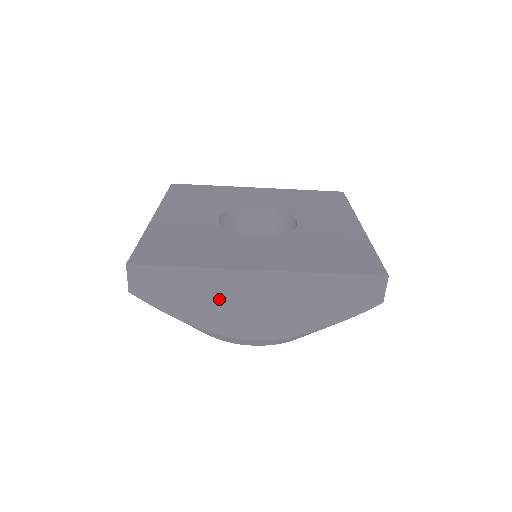
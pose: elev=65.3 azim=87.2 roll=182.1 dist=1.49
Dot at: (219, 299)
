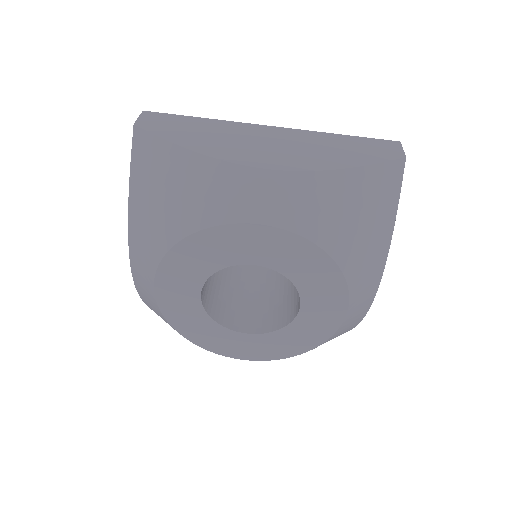
Dot at: (229, 138)
